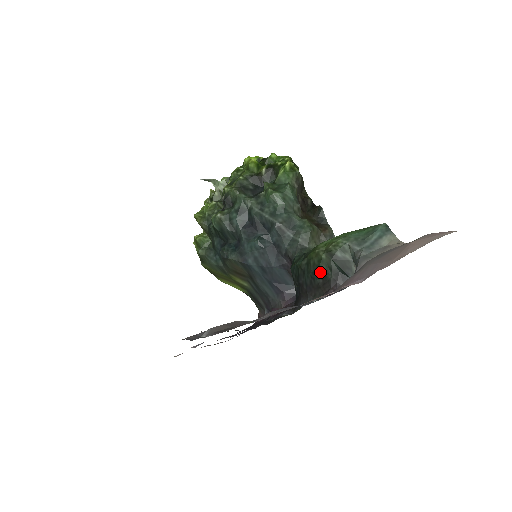
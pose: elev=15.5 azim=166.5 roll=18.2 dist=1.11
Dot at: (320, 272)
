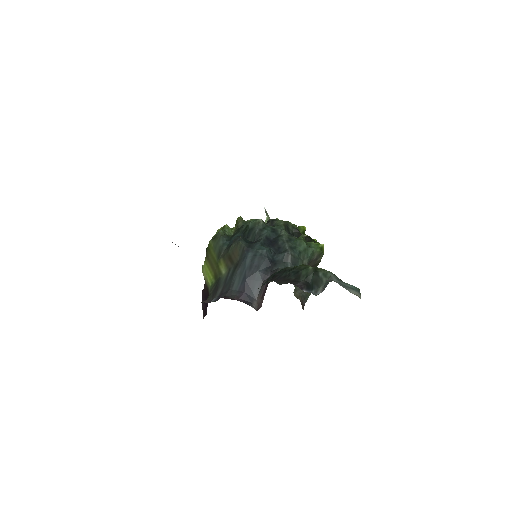
Dot at: (299, 273)
